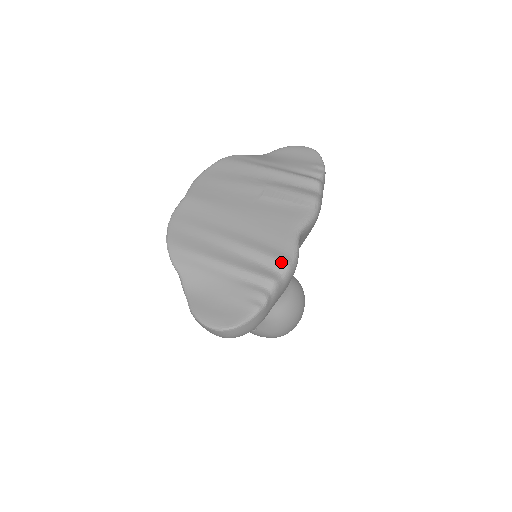
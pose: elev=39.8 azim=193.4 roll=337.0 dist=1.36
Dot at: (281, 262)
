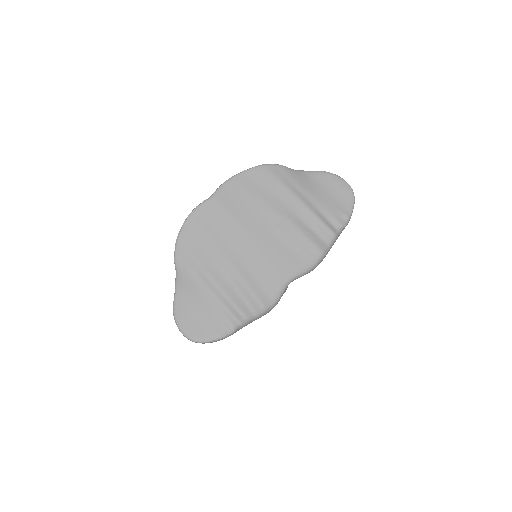
Dot at: (260, 305)
